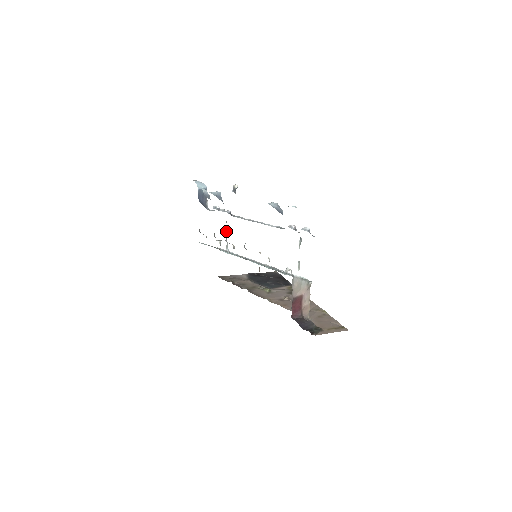
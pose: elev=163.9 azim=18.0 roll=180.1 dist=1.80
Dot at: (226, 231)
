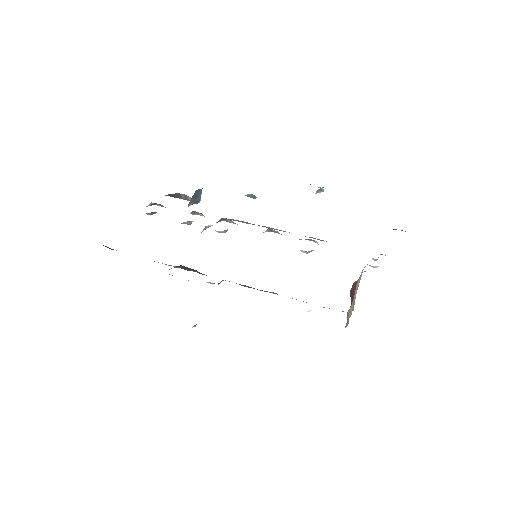
Dot at: occluded
